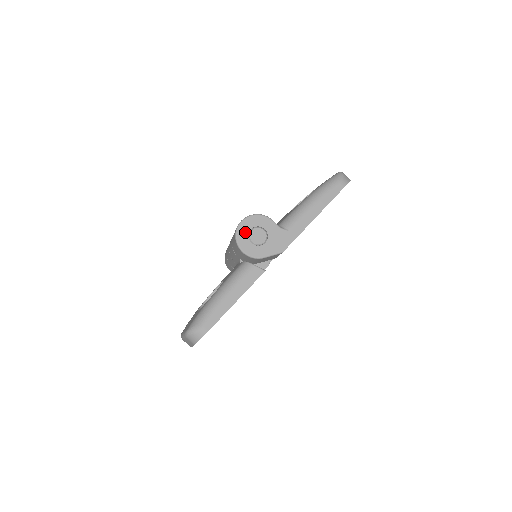
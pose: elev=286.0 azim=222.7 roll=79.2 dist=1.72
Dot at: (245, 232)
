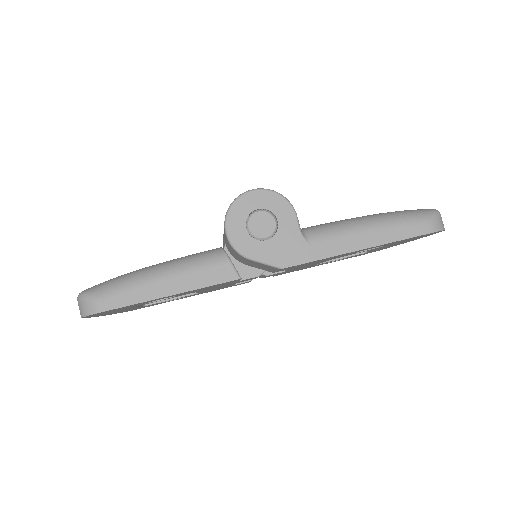
Dot at: (247, 208)
